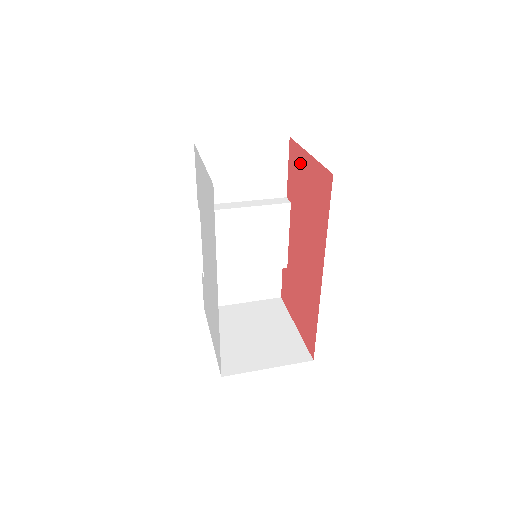
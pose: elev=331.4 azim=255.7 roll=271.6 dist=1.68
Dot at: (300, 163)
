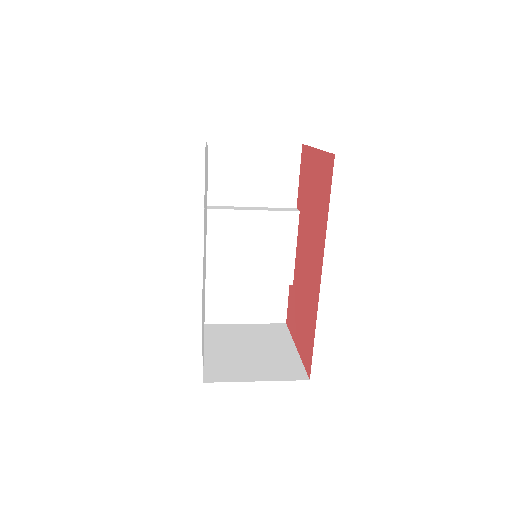
Dot at: (309, 164)
